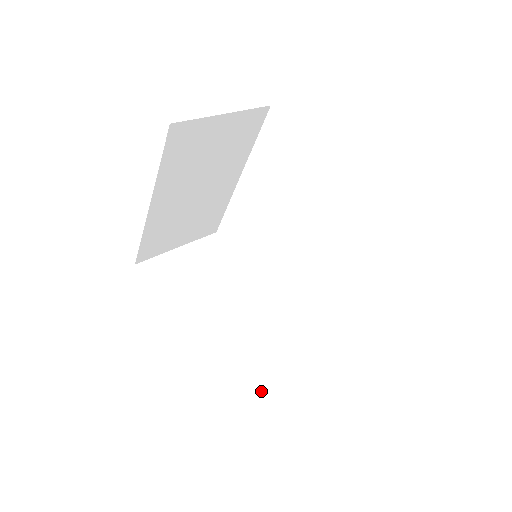
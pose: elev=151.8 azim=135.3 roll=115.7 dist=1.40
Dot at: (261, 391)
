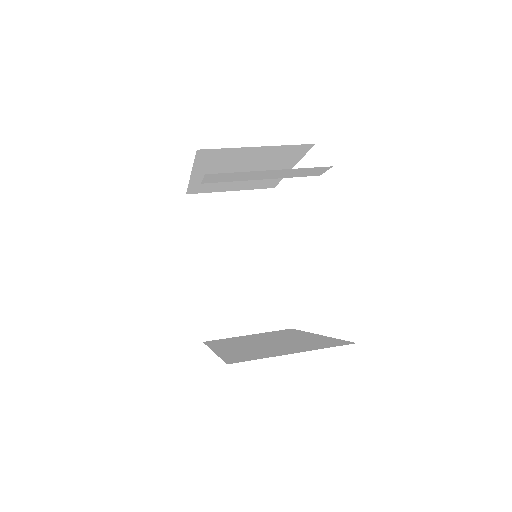
Dot at: occluded
